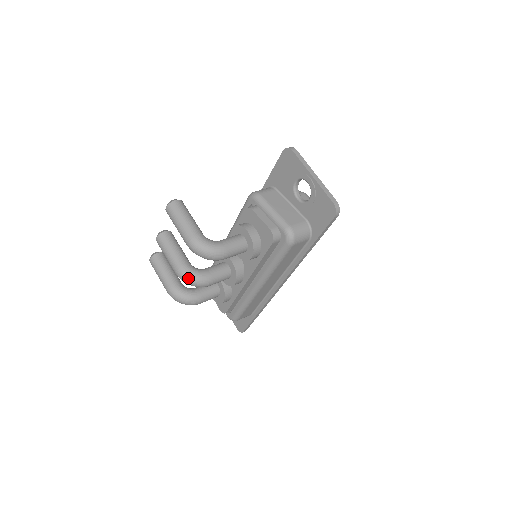
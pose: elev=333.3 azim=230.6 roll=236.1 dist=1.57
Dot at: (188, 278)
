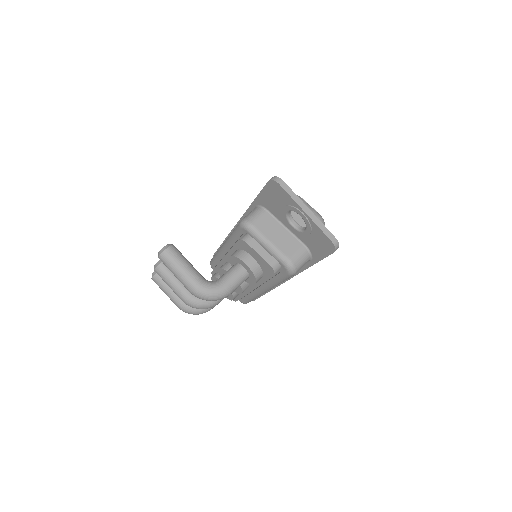
Dot at: (197, 306)
